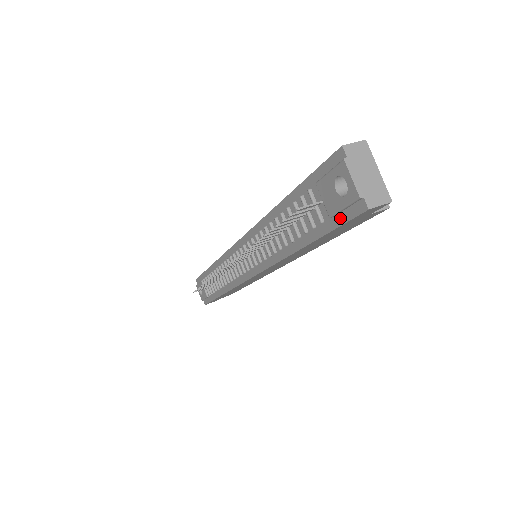
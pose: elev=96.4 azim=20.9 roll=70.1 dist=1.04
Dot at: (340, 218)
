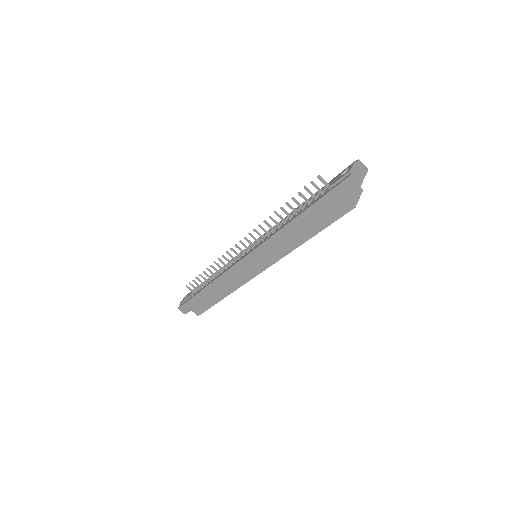
Dot at: (333, 187)
